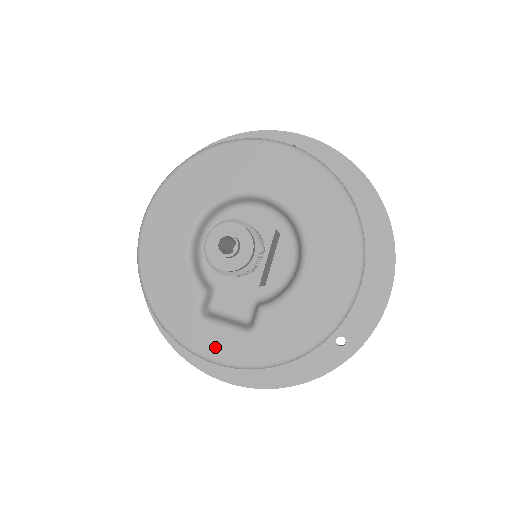
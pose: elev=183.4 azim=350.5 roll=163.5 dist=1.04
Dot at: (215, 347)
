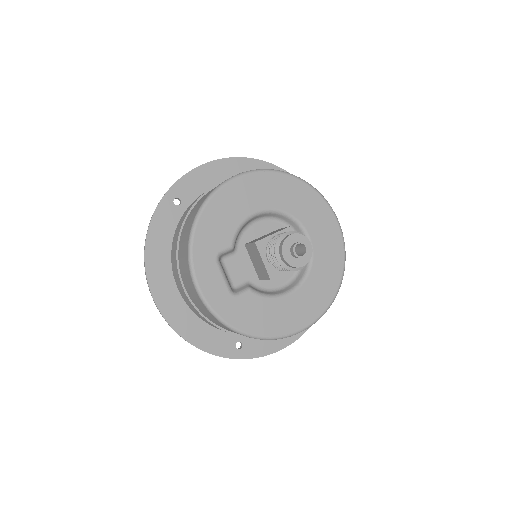
Dot at: (208, 282)
